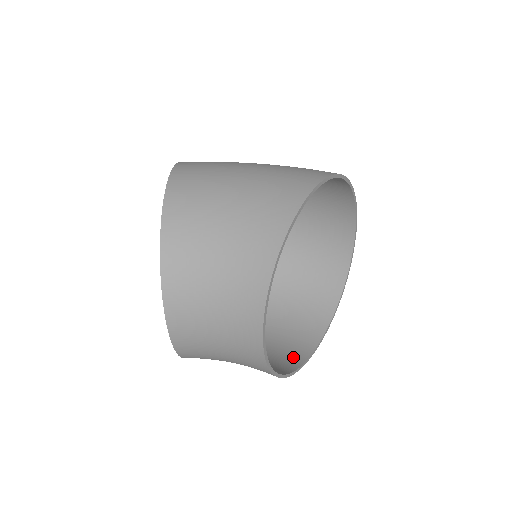
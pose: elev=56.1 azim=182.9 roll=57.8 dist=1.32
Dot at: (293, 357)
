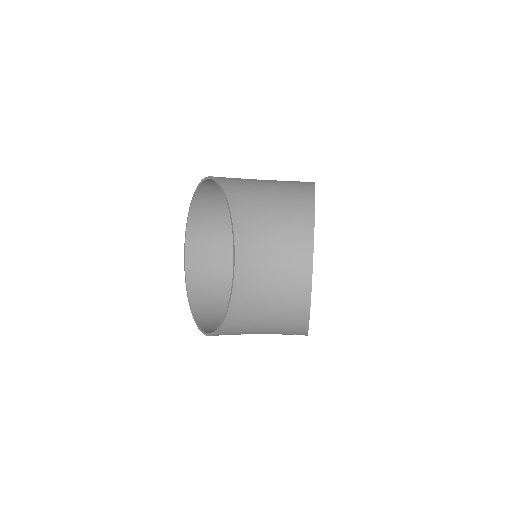
Dot at: occluded
